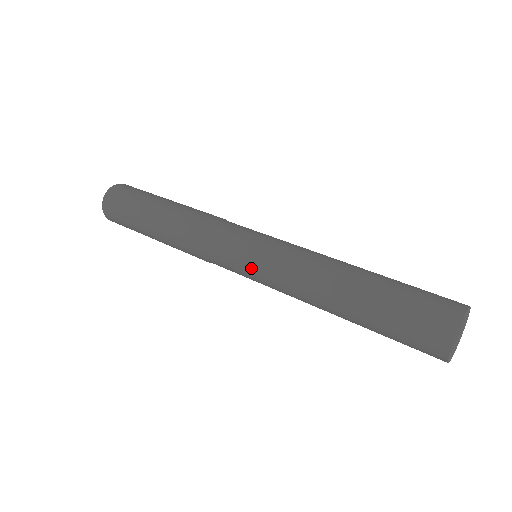
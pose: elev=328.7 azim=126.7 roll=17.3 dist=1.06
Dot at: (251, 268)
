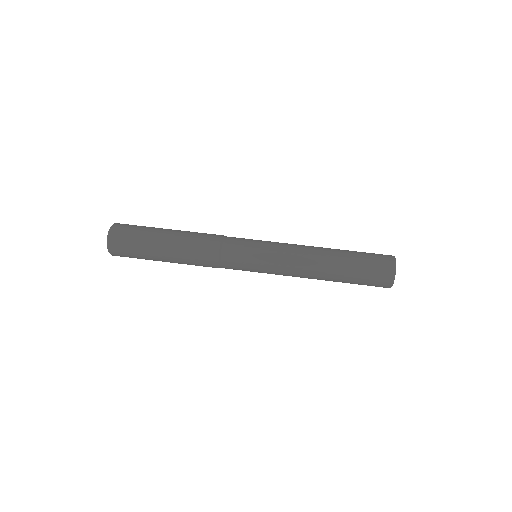
Dot at: (262, 267)
